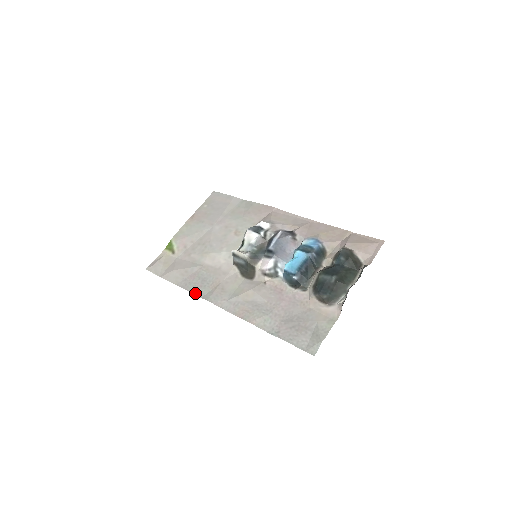
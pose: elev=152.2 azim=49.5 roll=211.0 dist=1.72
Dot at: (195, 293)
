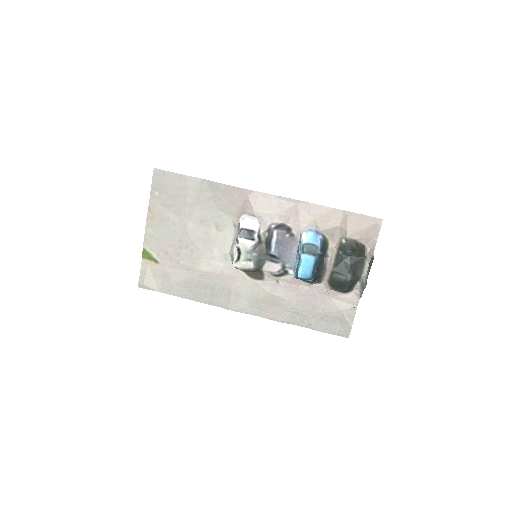
Dot at: (211, 304)
